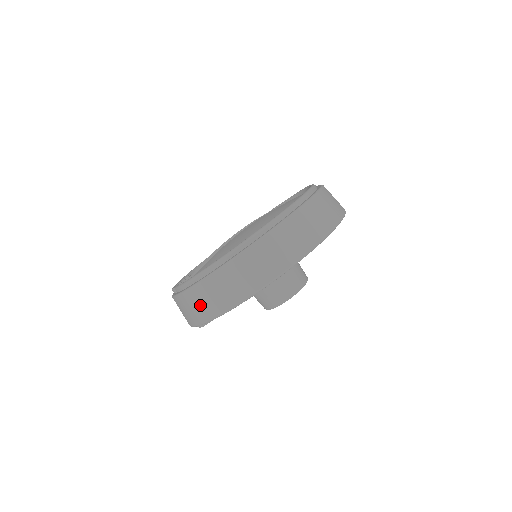
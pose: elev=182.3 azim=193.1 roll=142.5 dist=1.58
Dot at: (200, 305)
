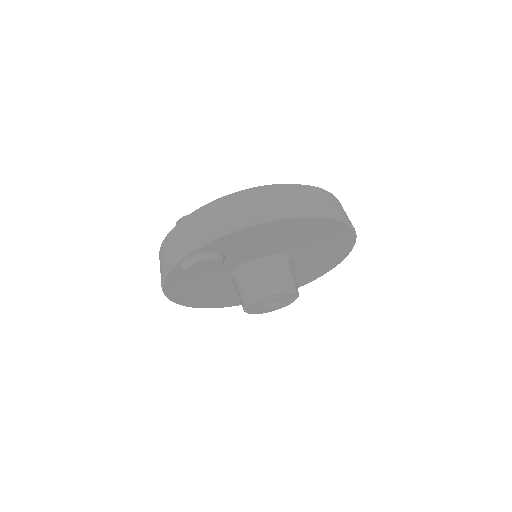
Dot at: (233, 212)
